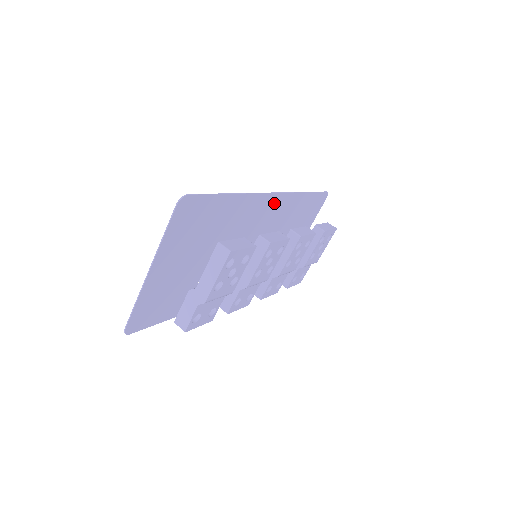
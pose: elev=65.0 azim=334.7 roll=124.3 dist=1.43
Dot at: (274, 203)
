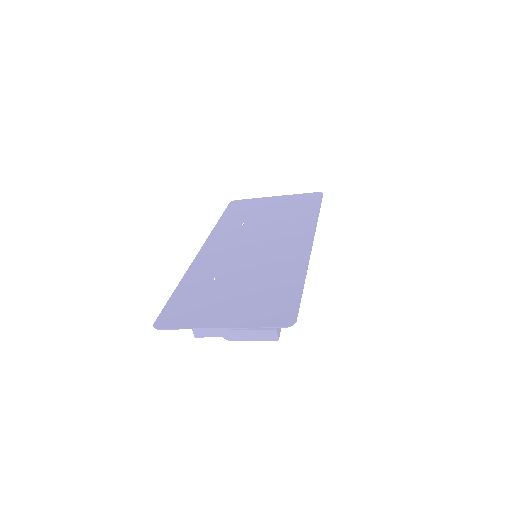
Dot at: (303, 240)
